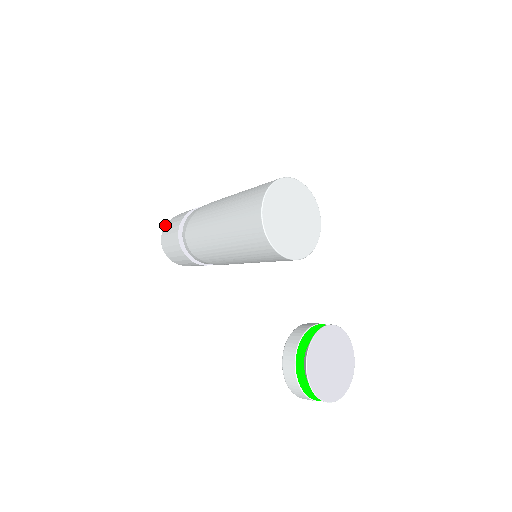
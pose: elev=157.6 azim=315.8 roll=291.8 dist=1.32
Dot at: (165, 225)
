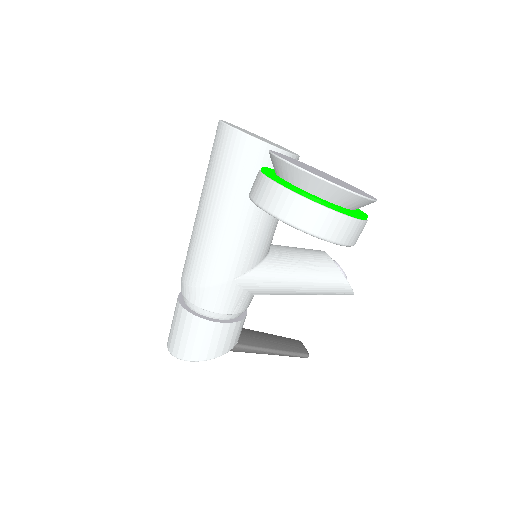
Dot at: occluded
